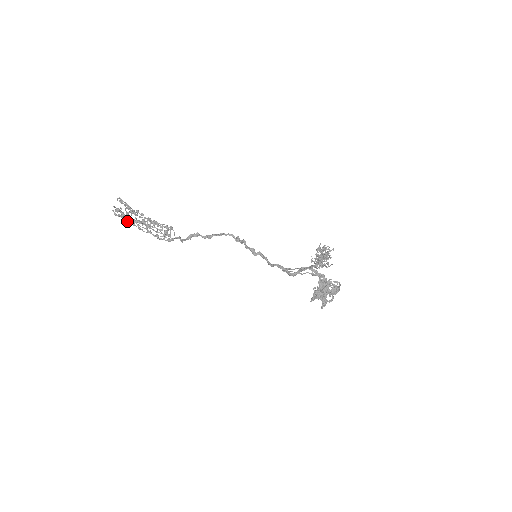
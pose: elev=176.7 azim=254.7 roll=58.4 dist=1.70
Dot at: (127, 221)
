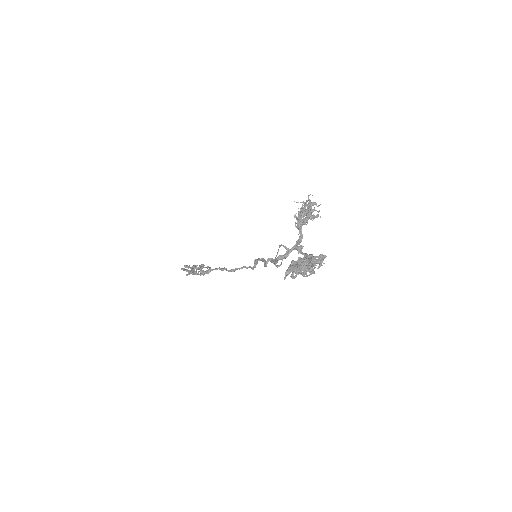
Dot at: (185, 270)
